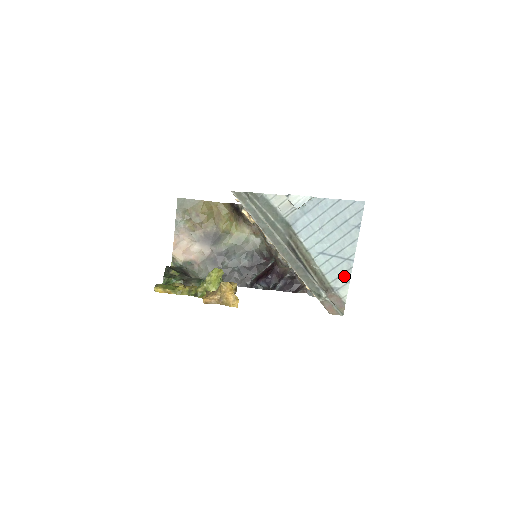
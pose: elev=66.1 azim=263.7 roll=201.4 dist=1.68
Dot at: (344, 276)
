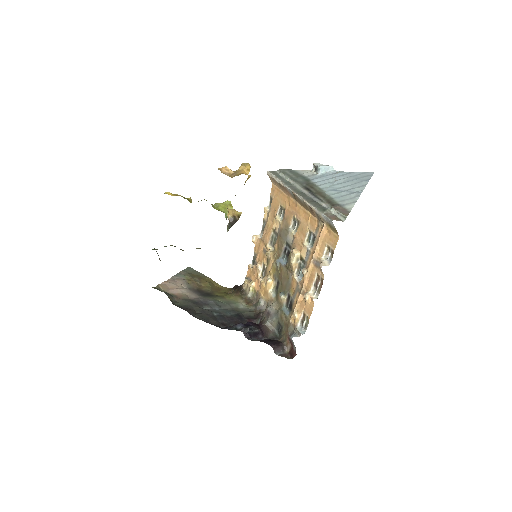
Dot at: (351, 199)
